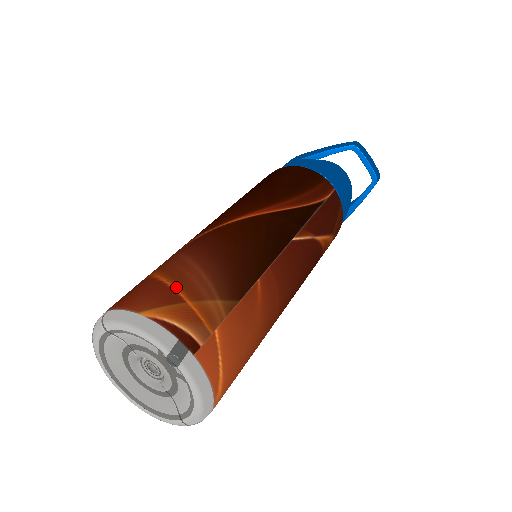
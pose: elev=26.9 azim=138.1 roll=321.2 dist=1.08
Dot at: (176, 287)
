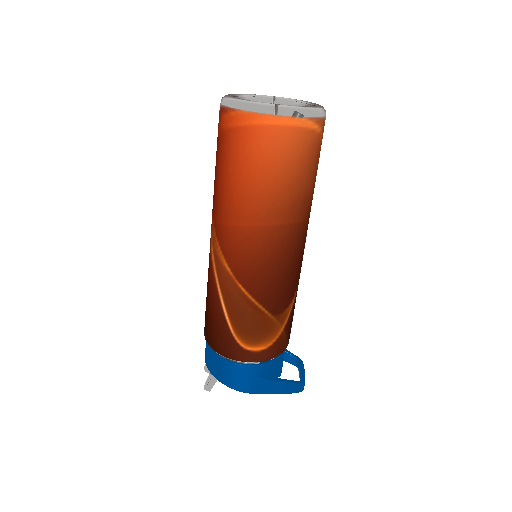
Dot at: occluded
